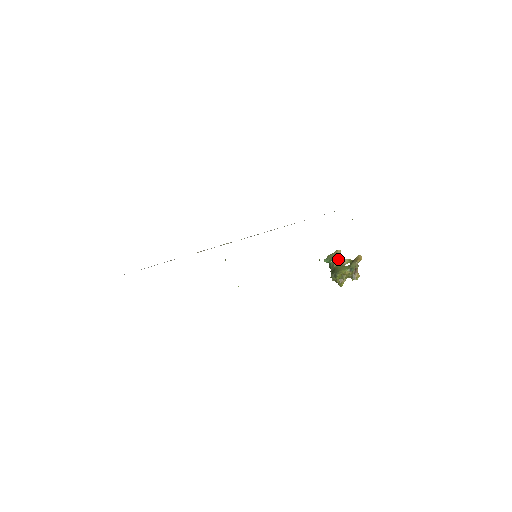
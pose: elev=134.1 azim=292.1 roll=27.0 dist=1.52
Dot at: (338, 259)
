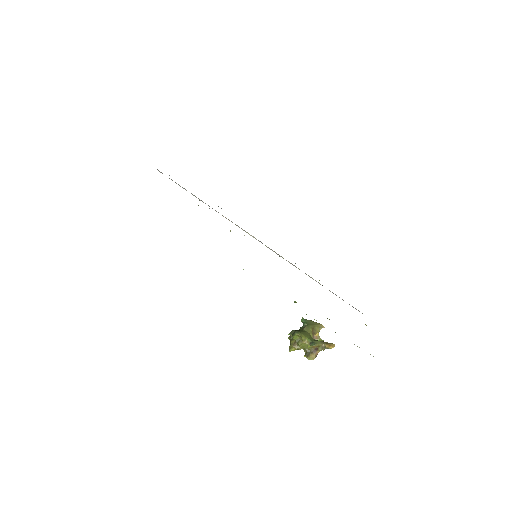
Dot at: (314, 329)
